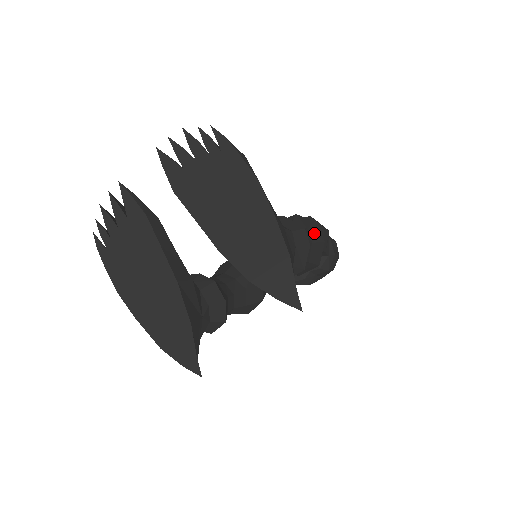
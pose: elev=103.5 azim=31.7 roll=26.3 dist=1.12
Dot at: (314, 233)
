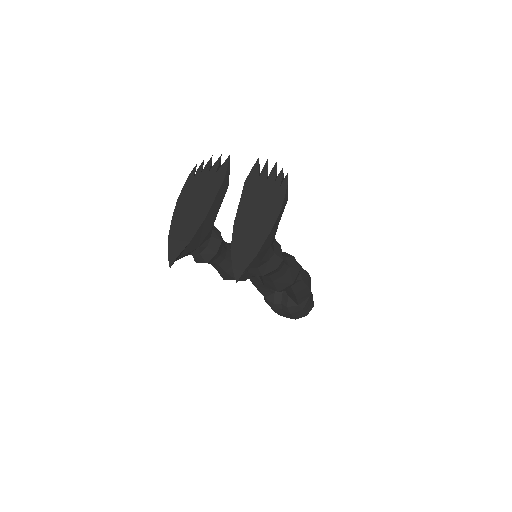
Dot at: (291, 273)
